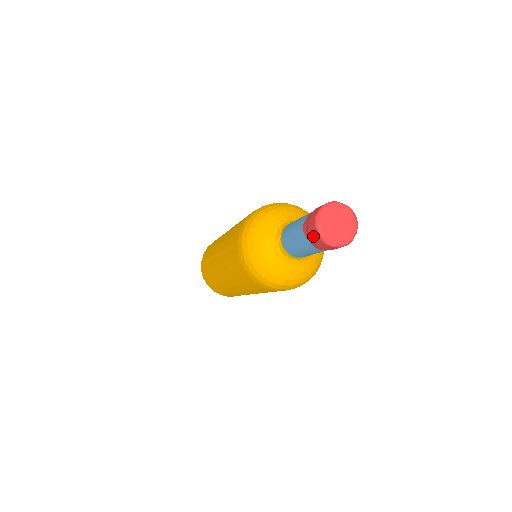
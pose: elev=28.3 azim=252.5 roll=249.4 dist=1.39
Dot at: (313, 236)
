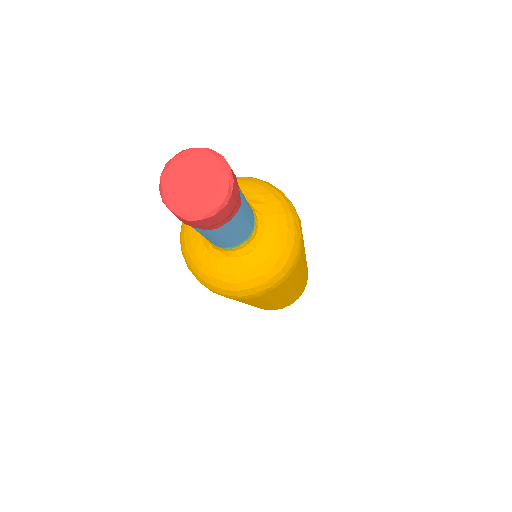
Dot at: occluded
